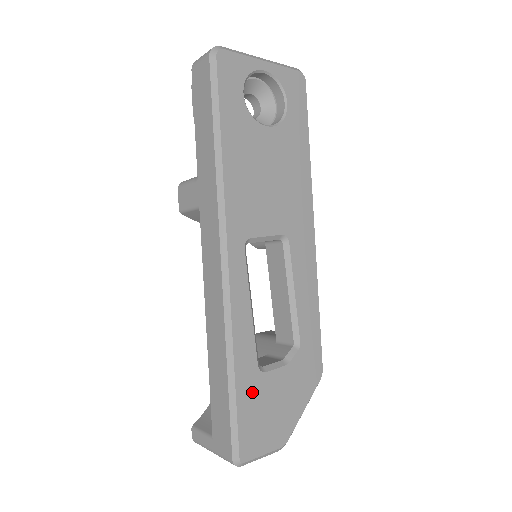
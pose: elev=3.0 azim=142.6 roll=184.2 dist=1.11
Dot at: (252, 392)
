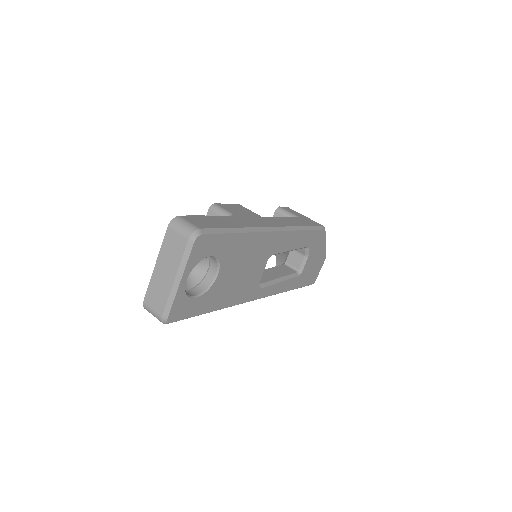
Dot at: (303, 279)
